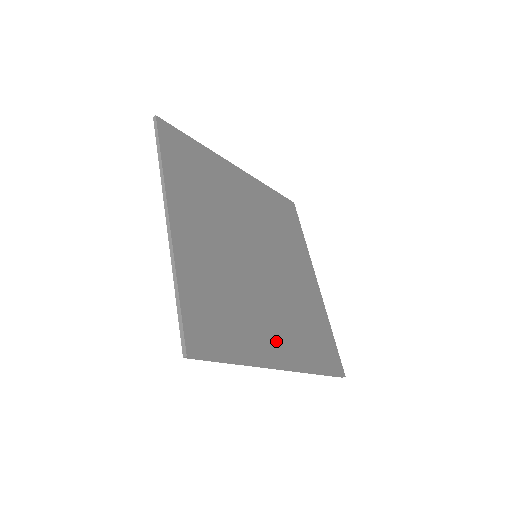
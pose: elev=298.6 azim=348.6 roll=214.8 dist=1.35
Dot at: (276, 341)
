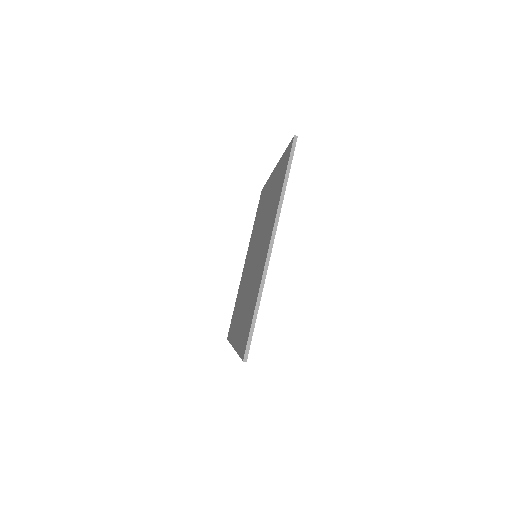
Dot at: occluded
